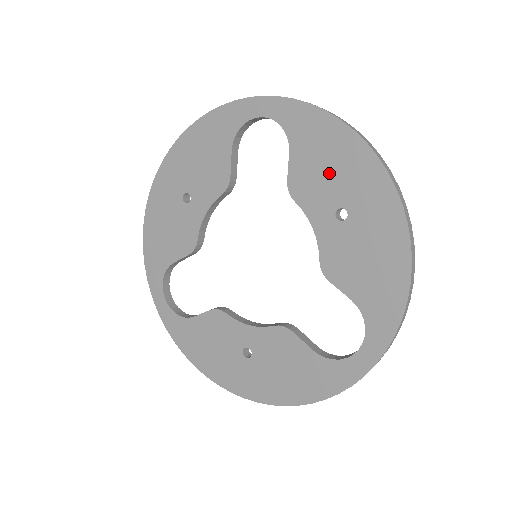
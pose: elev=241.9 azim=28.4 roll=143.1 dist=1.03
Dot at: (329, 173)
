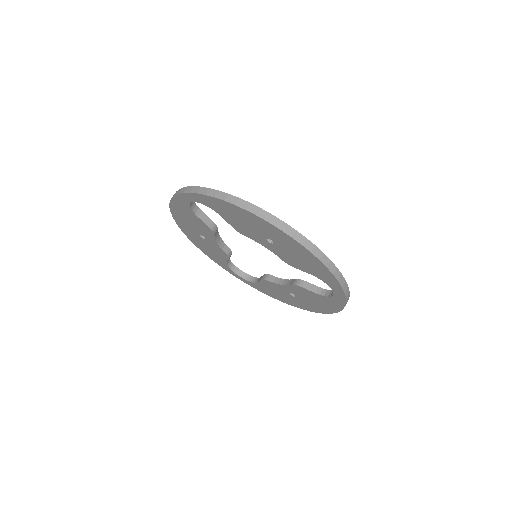
Dot at: (246, 224)
